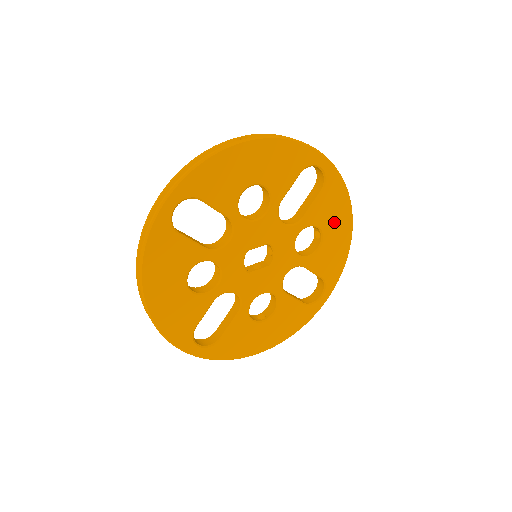
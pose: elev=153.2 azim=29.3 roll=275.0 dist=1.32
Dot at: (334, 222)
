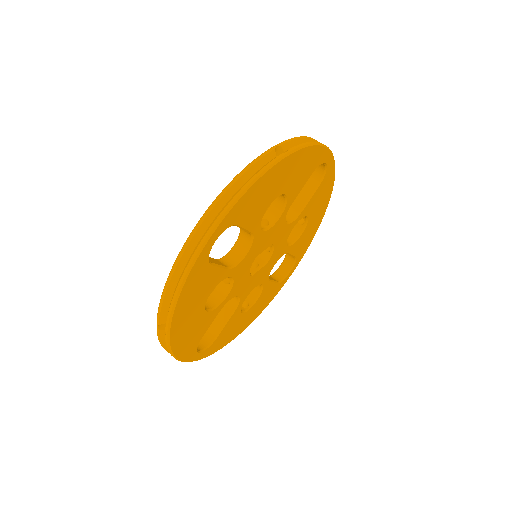
Dot at: (318, 208)
